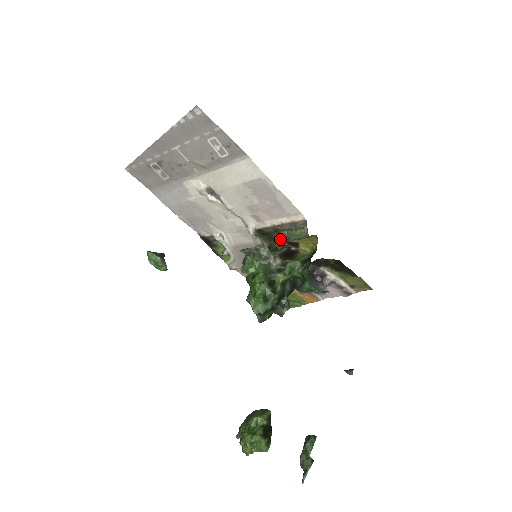
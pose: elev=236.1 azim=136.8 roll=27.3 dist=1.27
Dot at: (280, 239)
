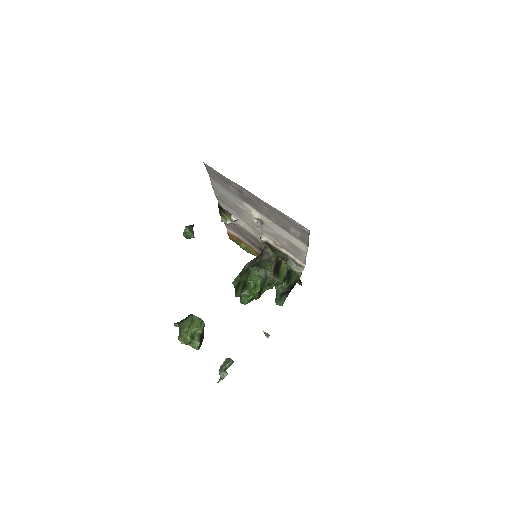
Dot at: (277, 254)
